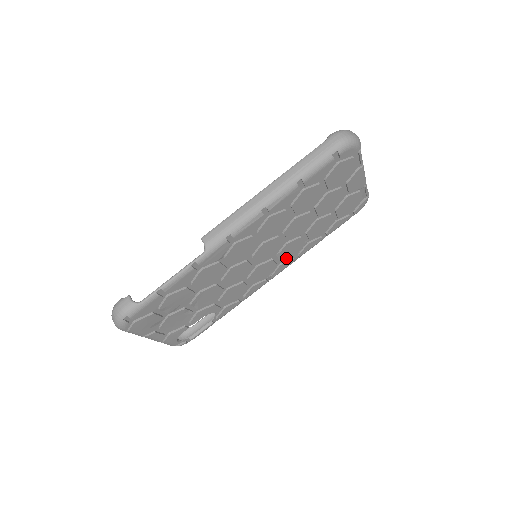
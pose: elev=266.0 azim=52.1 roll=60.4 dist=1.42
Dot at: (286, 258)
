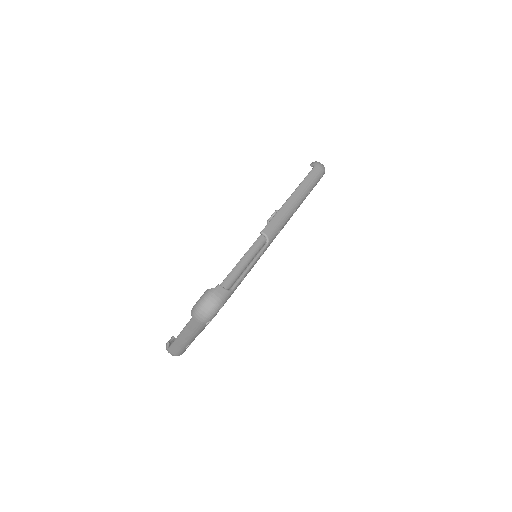
Dot at: occluded
